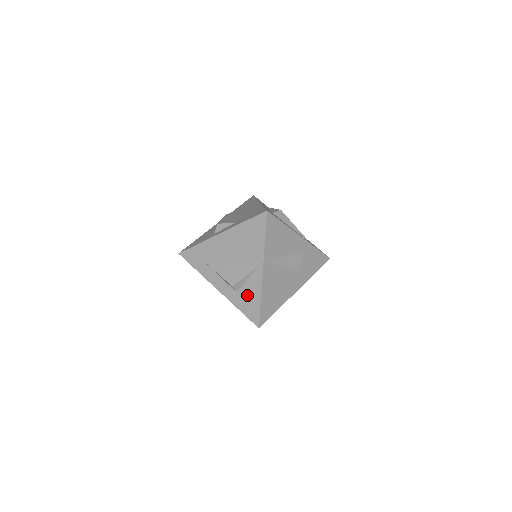
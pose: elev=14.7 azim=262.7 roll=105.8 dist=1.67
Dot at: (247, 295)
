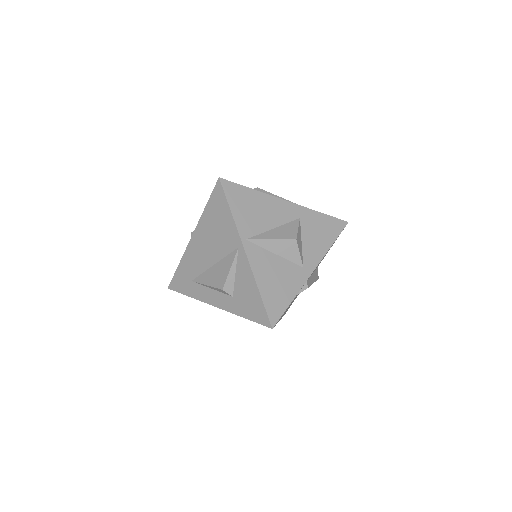
Dot at: (243, 293)
